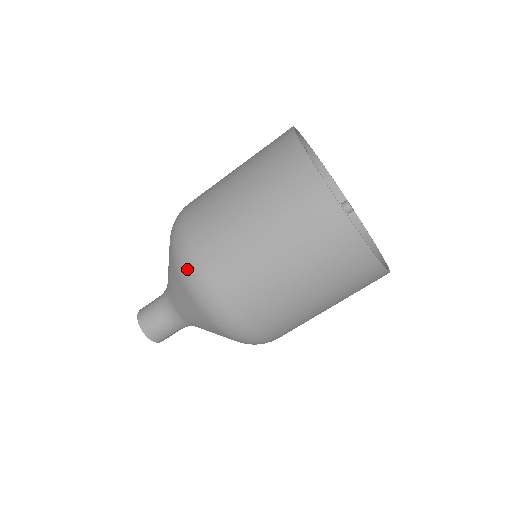
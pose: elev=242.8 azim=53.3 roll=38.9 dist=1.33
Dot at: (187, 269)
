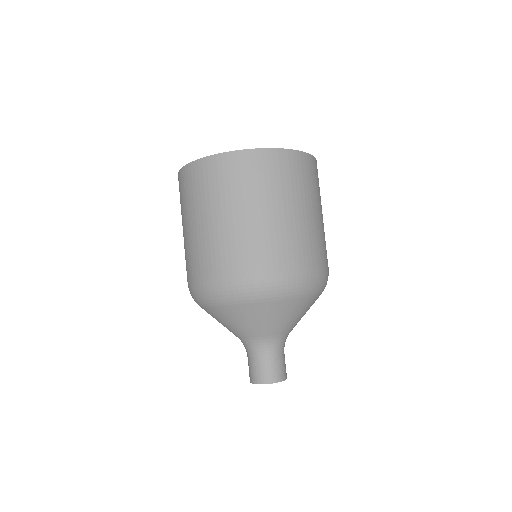
Dot at: (279, 286)
